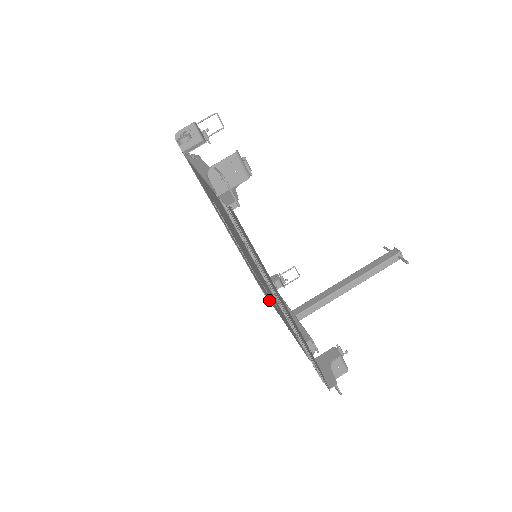
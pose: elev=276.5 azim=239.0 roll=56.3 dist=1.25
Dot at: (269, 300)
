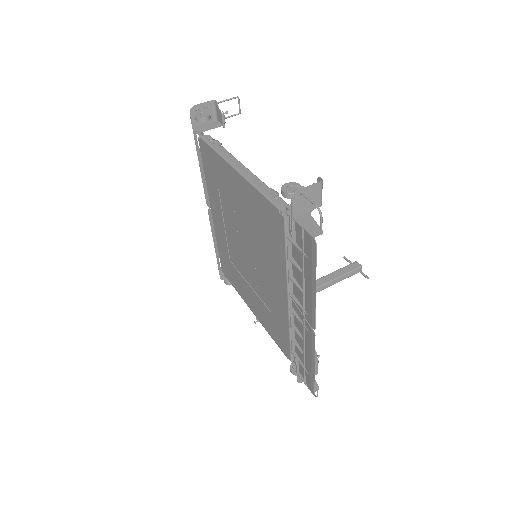
Dot at: (236, 290)
